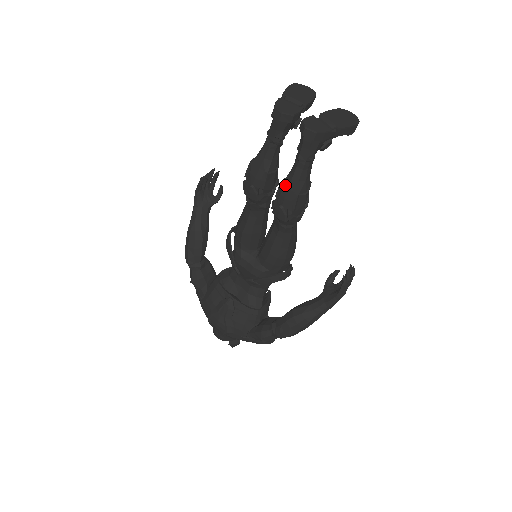
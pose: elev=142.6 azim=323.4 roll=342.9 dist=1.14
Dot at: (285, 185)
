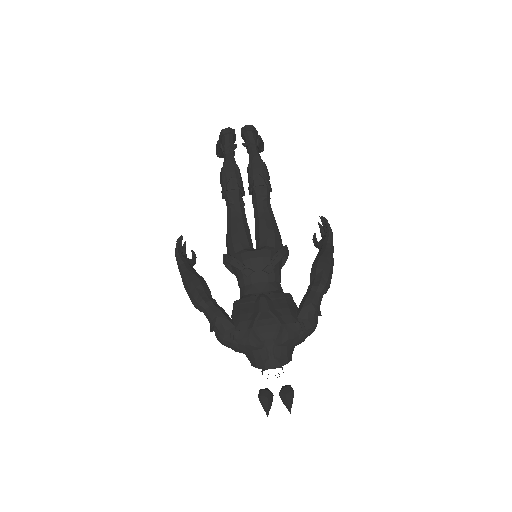
Dot at: (252, 163)
